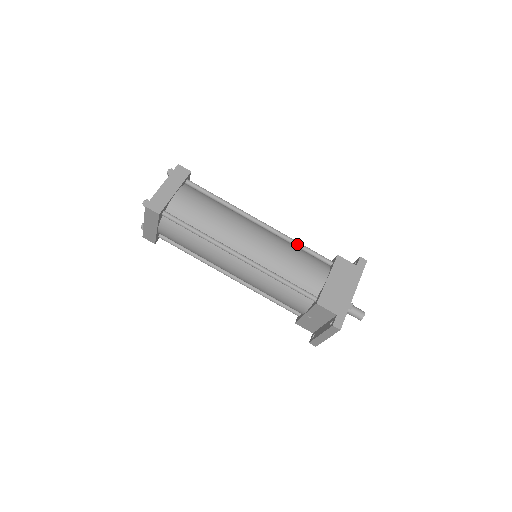
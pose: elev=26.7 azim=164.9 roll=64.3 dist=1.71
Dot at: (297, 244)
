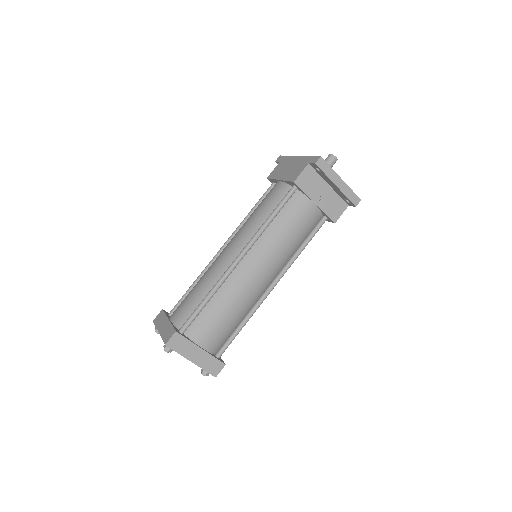
Dot at: (249, 214)
